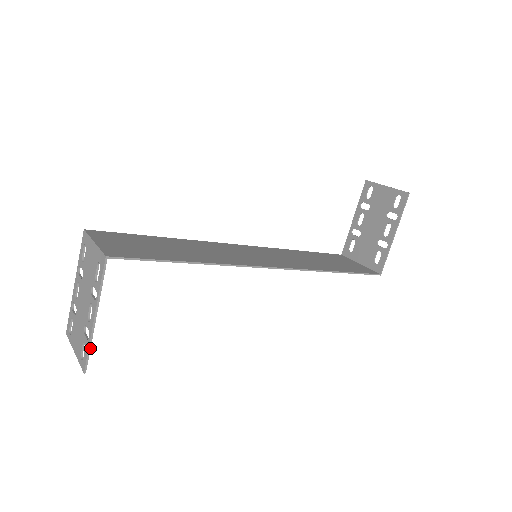
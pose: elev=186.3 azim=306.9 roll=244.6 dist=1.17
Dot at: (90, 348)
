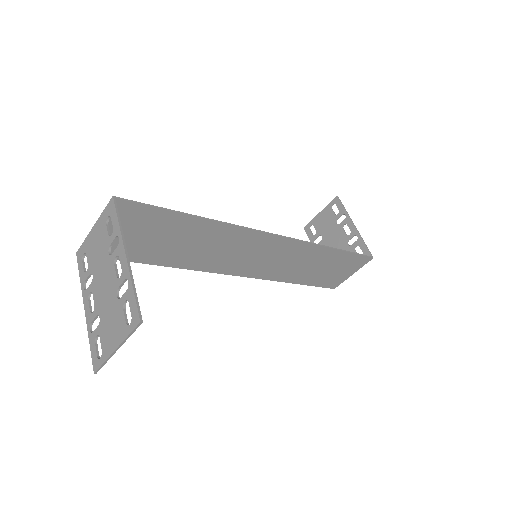
Dot at: (135, 290)
